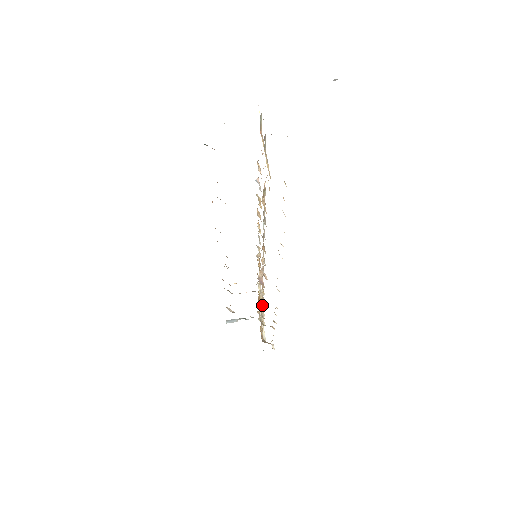
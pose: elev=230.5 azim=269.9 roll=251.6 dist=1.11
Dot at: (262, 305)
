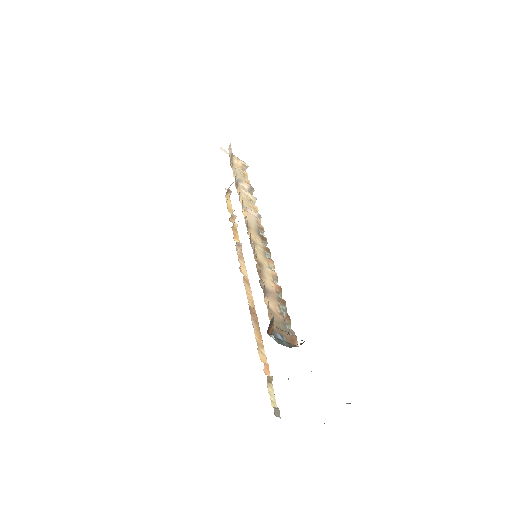
Dot at: occluded
